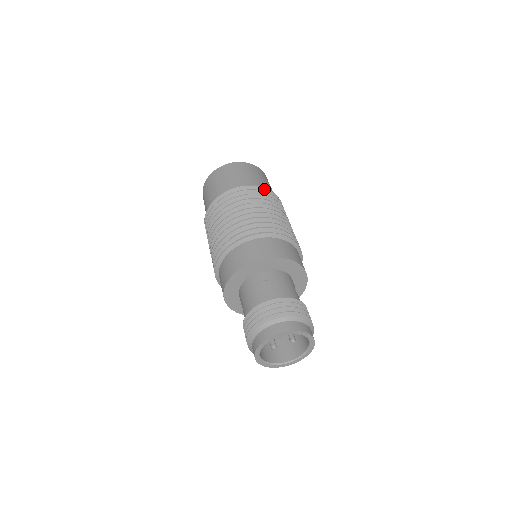
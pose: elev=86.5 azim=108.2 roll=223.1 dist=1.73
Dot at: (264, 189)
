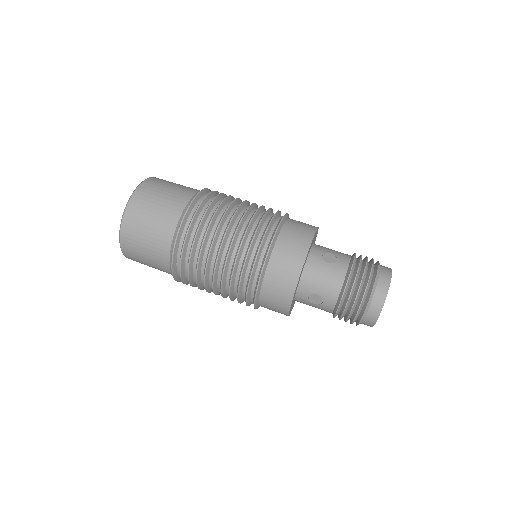
Dot at: (210, 191)
